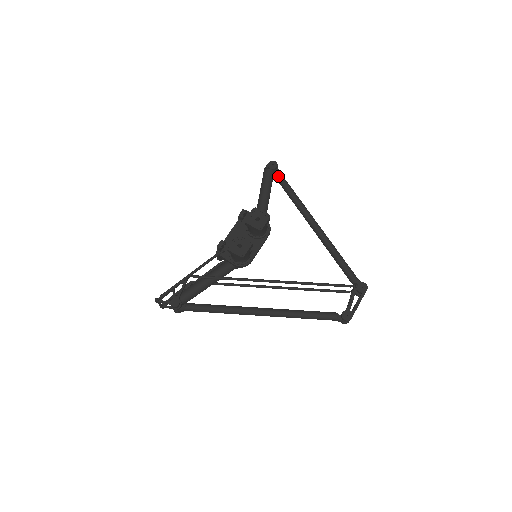
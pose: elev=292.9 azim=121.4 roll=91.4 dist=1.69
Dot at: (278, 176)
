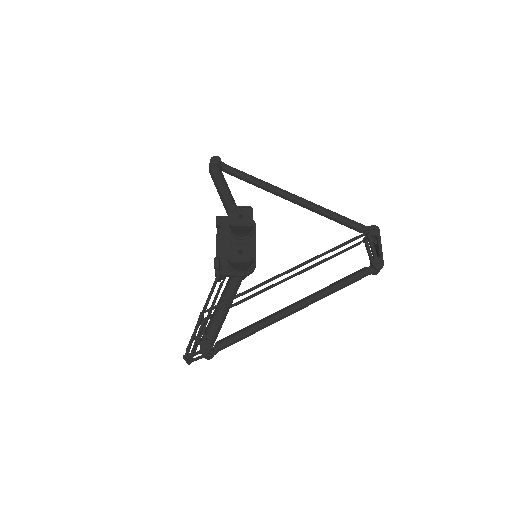
Dot at: (227, 169)
